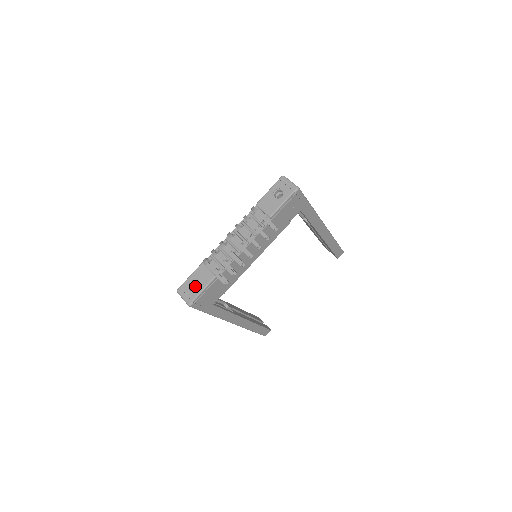
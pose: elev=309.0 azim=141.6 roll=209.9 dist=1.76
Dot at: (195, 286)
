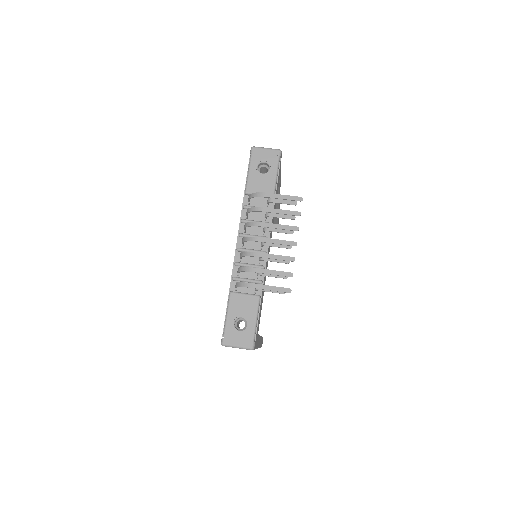
Dot at: (236, 325)
